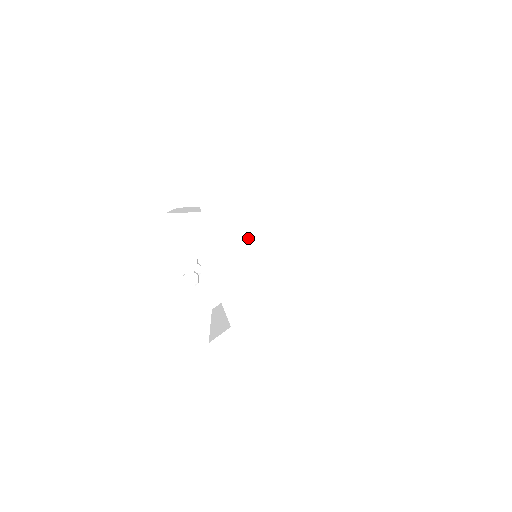
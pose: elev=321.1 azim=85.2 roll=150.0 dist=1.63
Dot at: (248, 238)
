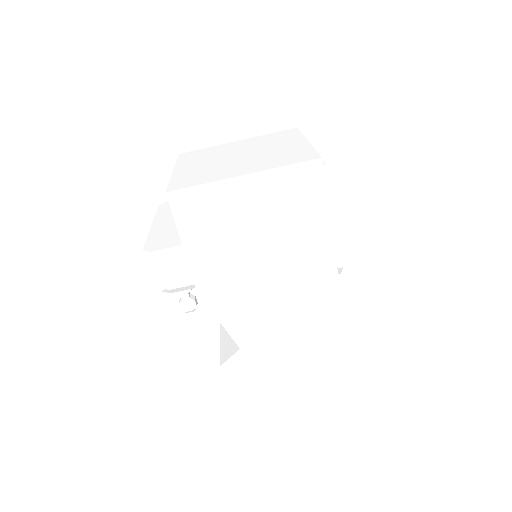
Dot at: (242, 262)
